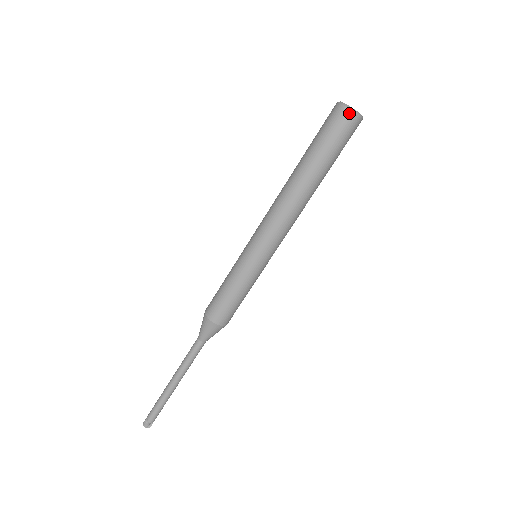
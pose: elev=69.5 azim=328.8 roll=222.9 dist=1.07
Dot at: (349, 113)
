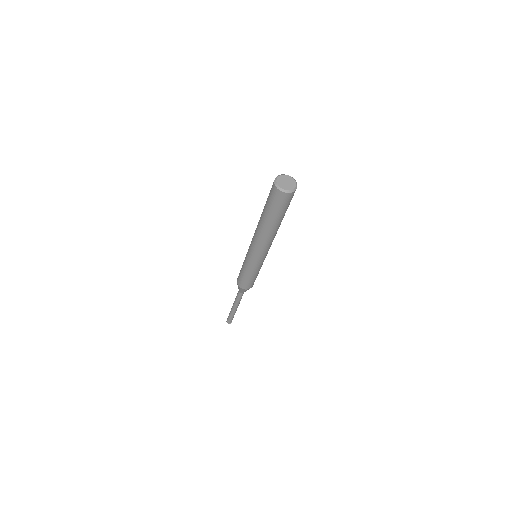
Dot at: (282, 193)
